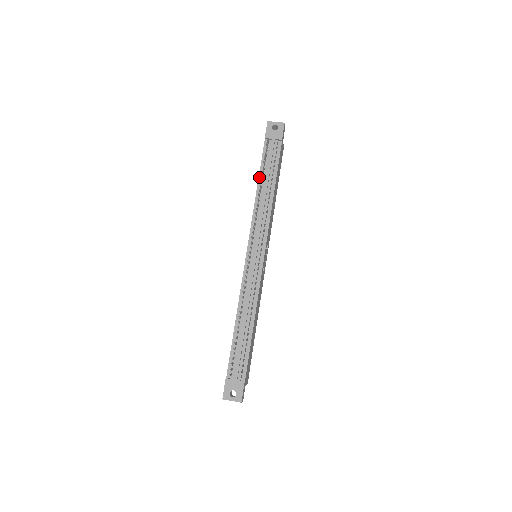
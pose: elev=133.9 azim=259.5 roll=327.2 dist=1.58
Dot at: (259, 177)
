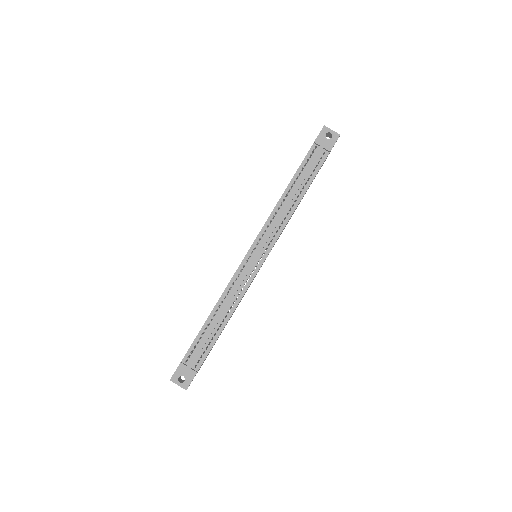
Dot at: (292, 180)
